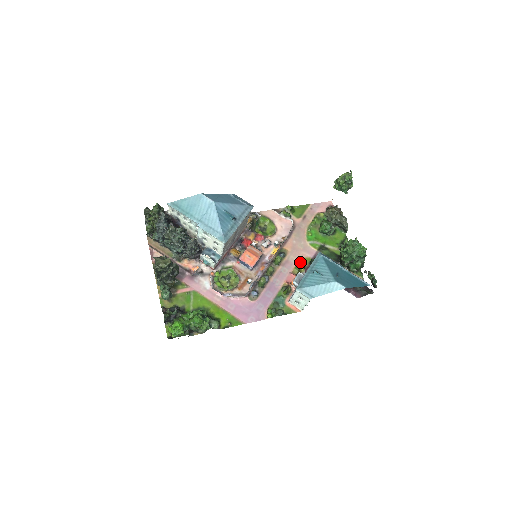
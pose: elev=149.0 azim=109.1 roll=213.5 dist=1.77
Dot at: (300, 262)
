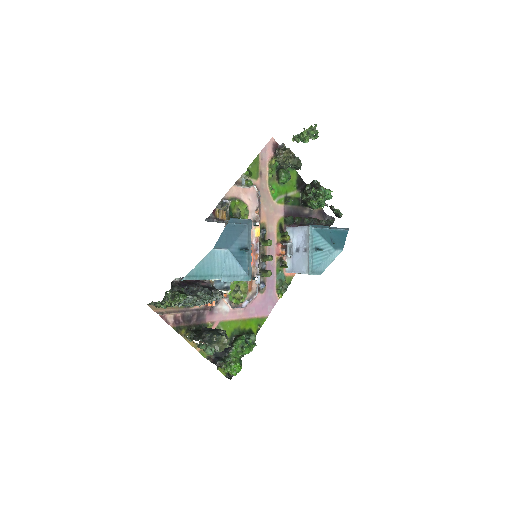
Dot at: (278, 227)
